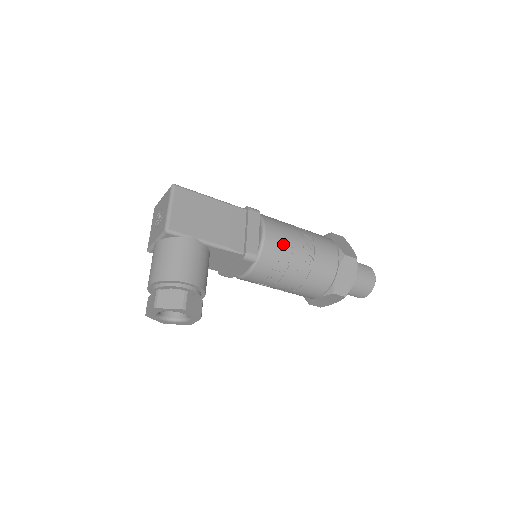
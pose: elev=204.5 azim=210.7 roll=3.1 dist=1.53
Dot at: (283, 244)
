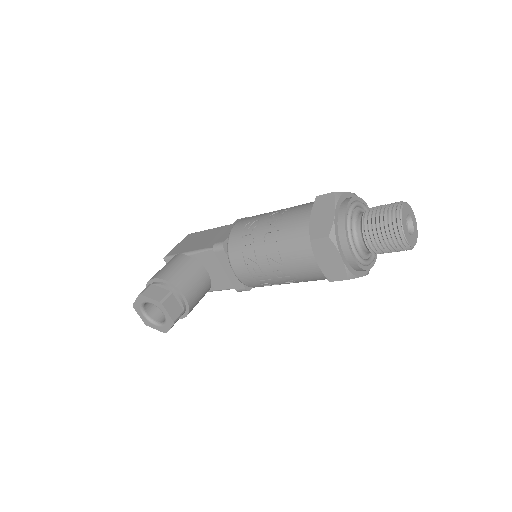
Dot at: (250, 223)
